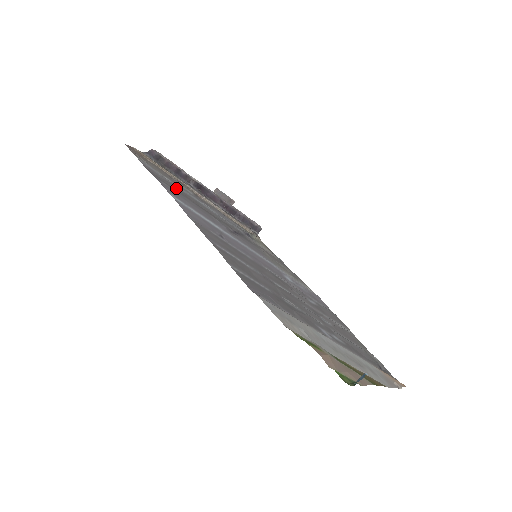
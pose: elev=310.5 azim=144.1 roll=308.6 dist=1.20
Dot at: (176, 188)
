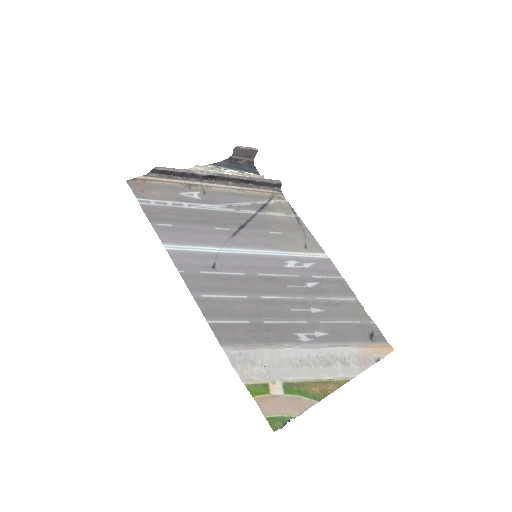
Dot at: (177, 213)
